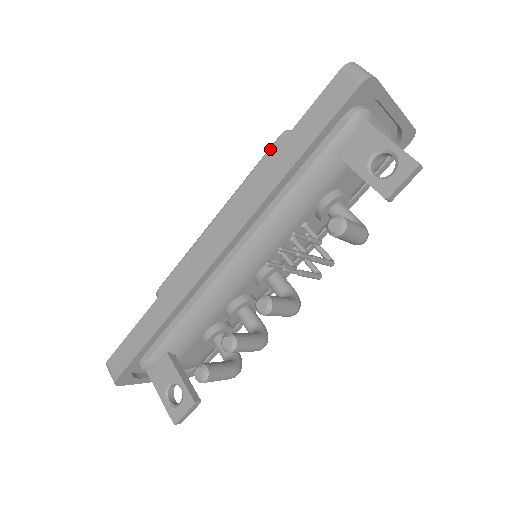
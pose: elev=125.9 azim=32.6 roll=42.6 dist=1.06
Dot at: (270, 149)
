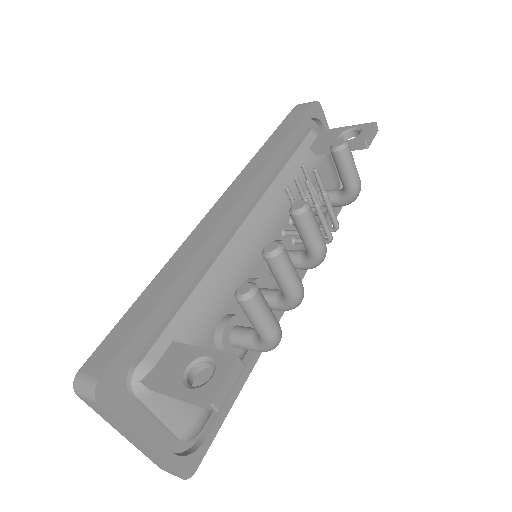
Dot at: occluded
